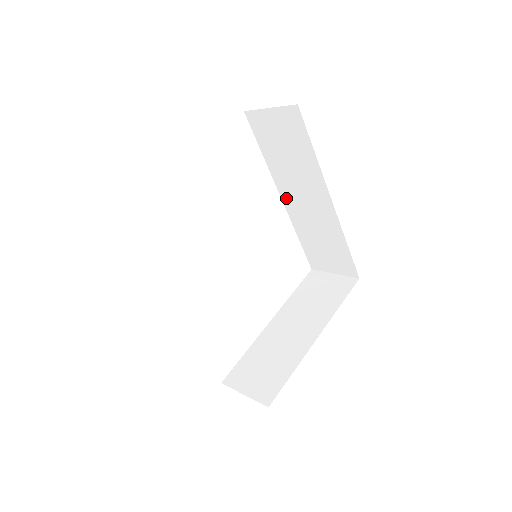
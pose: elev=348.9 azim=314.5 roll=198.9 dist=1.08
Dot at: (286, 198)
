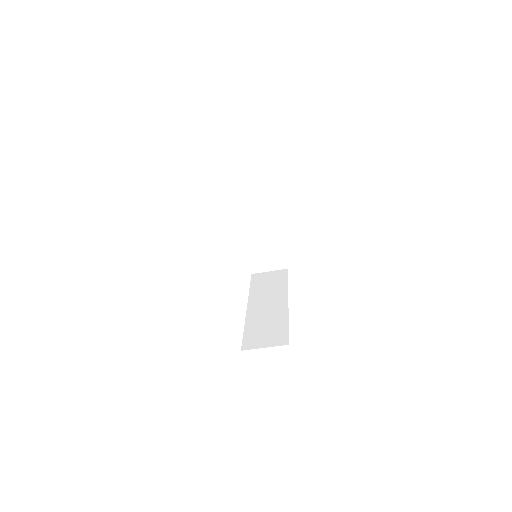
Dot at: (251, 306)
